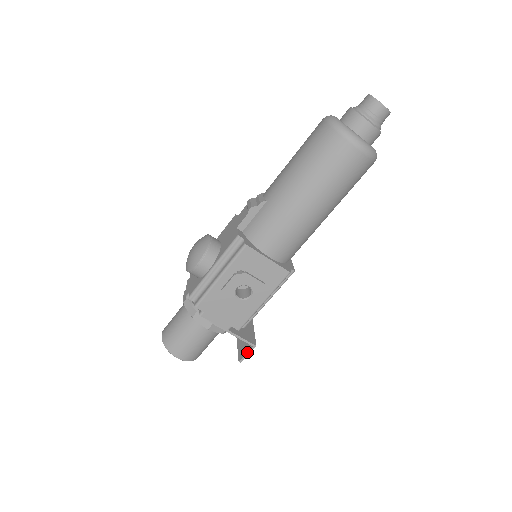
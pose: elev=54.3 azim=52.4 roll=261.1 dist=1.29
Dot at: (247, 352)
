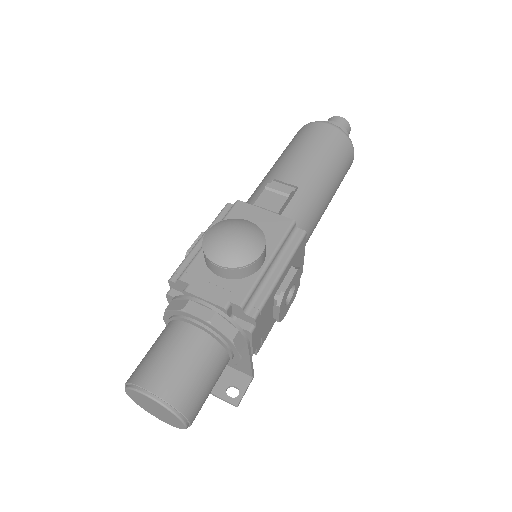
Dot at: (246, 388)
